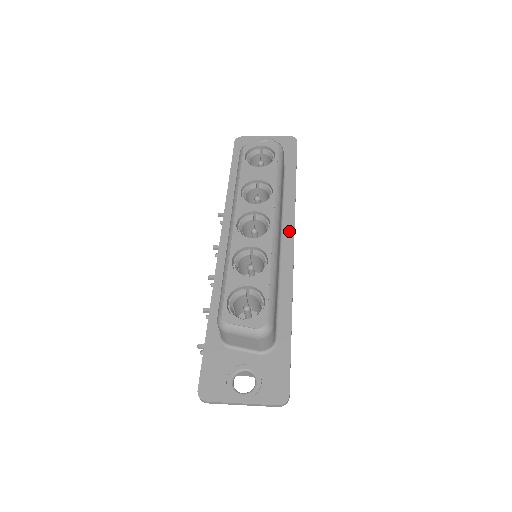
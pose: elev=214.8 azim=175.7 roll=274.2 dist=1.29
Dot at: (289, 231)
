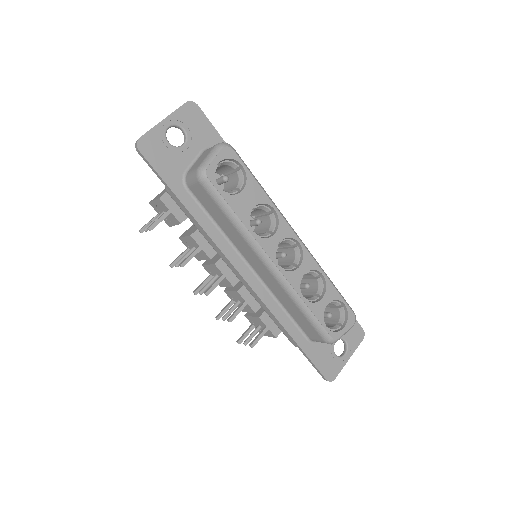
Dot at: occluded
